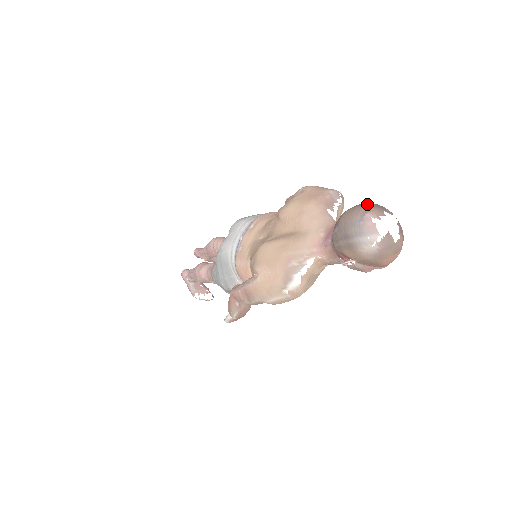
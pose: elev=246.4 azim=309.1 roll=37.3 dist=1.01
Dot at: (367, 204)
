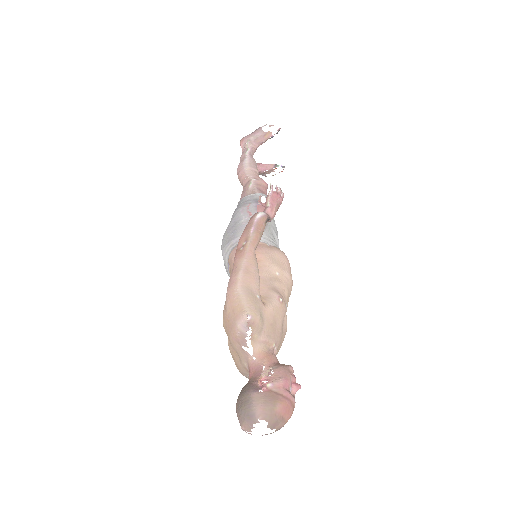
Dot at: (241, 414)
